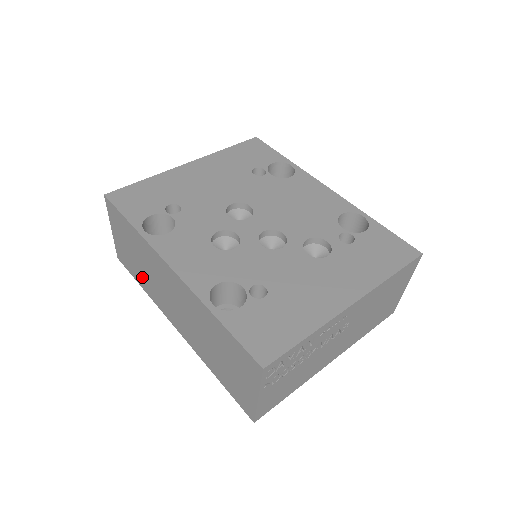
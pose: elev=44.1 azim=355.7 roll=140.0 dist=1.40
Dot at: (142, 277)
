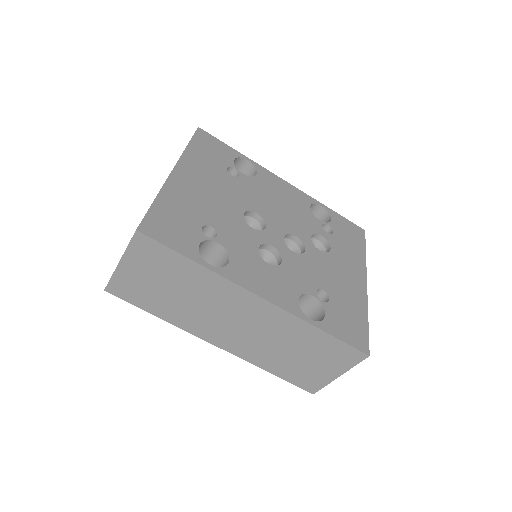
Dot at: (168, 307)
